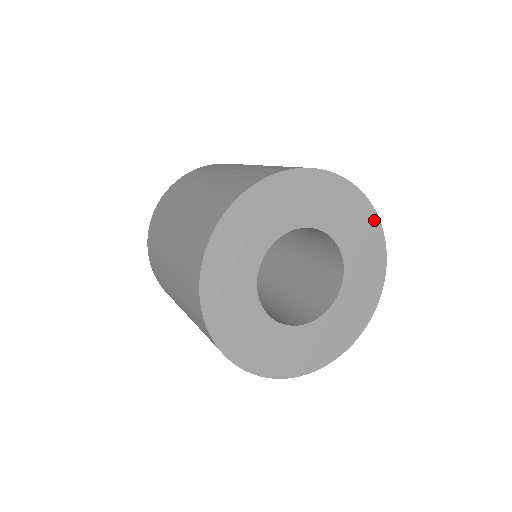
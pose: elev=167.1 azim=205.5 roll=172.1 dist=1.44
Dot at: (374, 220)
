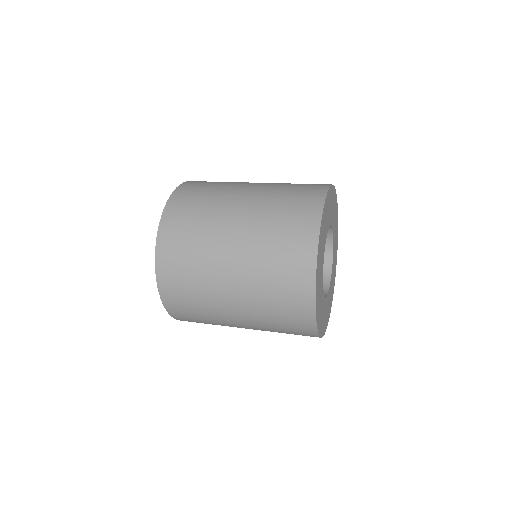
Dot at: (337, 212)
